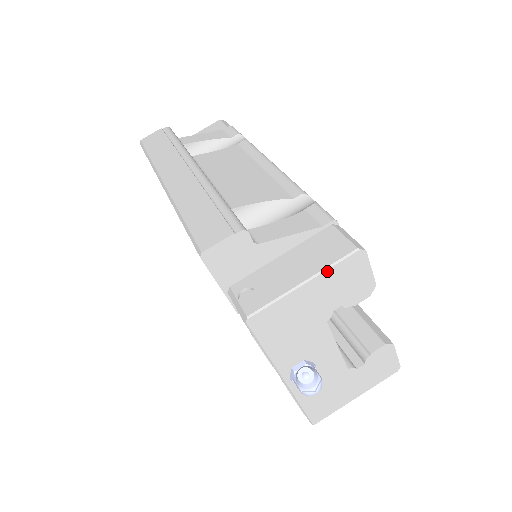
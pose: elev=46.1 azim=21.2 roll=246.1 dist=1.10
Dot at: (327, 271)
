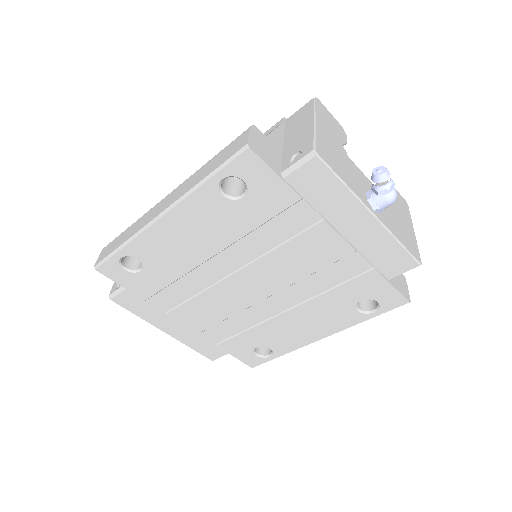
Dot at: (316, 113)
